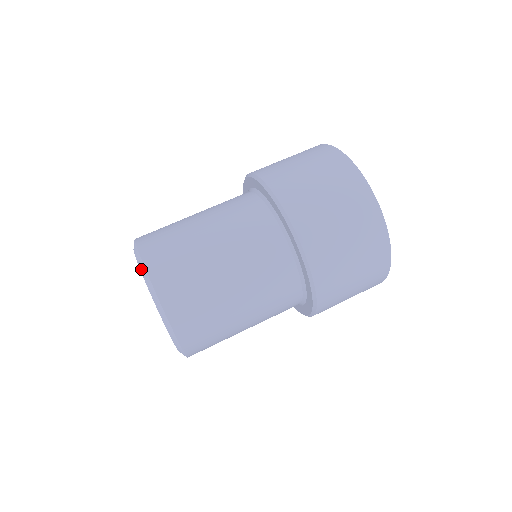
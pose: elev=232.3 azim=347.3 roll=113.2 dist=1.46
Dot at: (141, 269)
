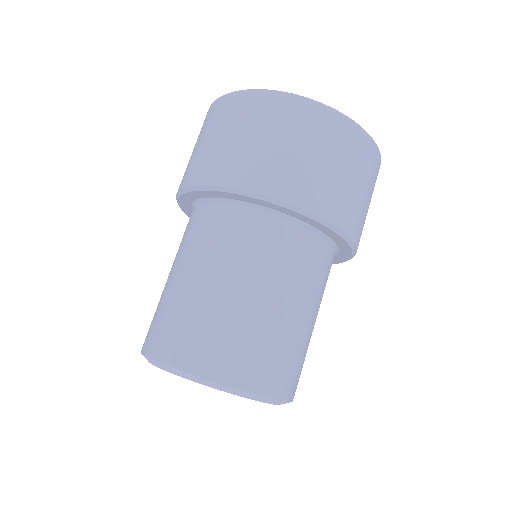
Dot at: (148, 361)
